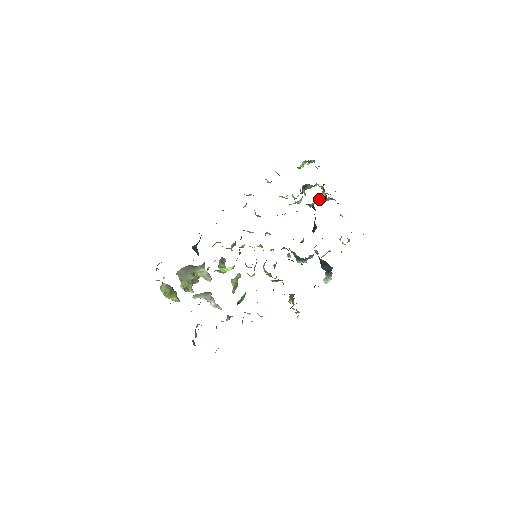
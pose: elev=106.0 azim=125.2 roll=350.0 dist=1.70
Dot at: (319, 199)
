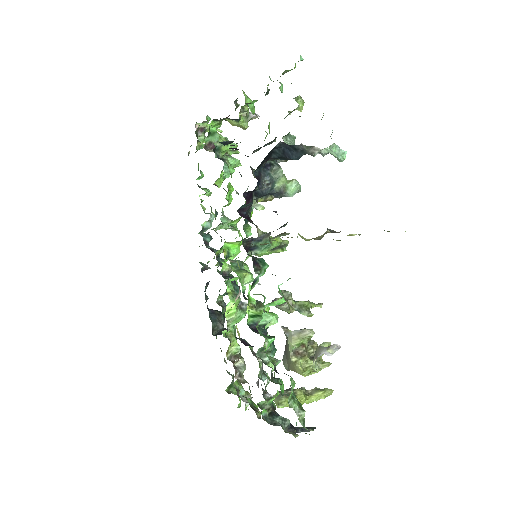
Dot at: occluded
